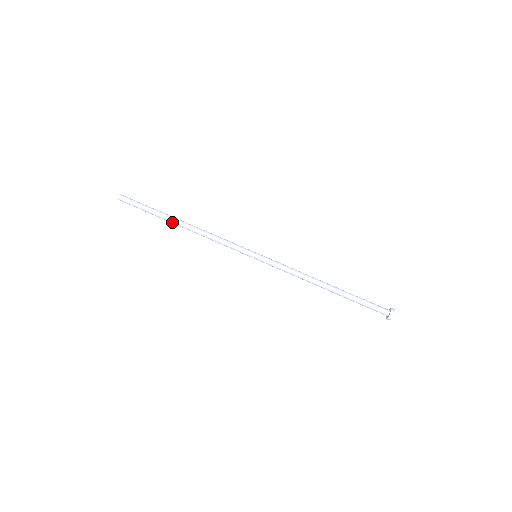
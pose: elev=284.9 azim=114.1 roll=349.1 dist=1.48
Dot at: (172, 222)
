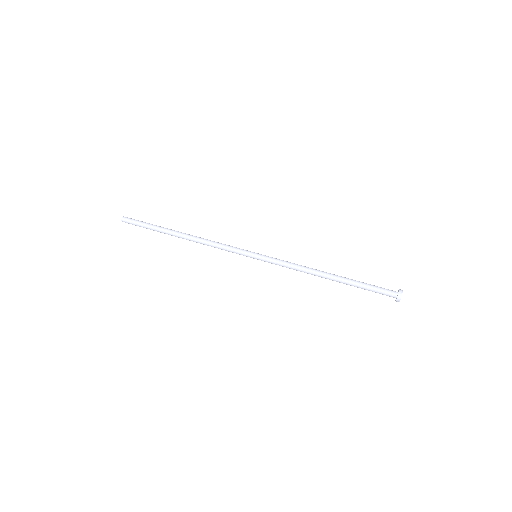
Dot at: (173, 232)
